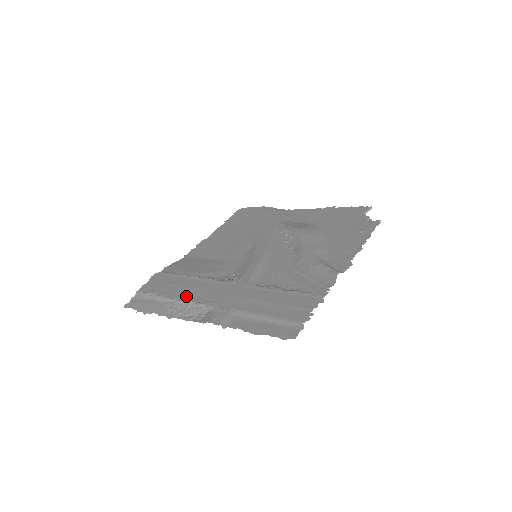
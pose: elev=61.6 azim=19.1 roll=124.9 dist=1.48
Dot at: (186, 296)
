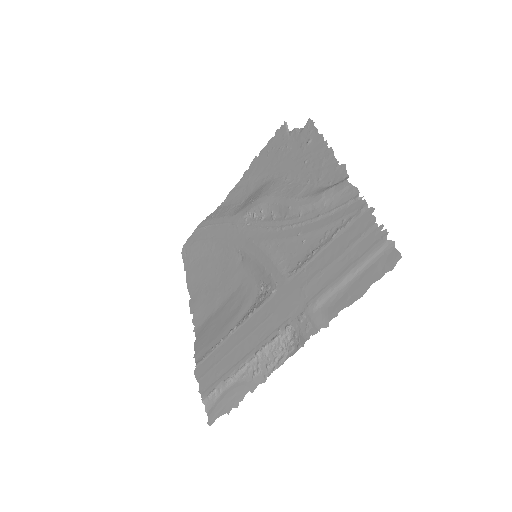
Dot at: (252, 350)
